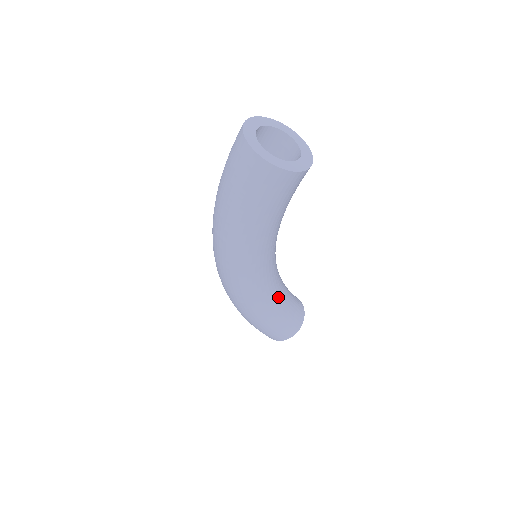
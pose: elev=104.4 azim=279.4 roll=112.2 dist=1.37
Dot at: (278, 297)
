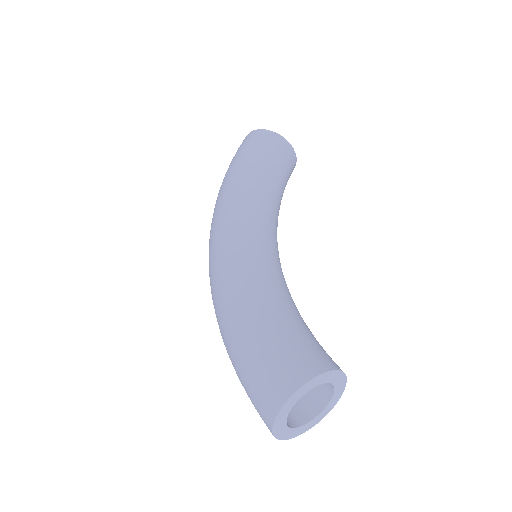
Dot at: occluded
